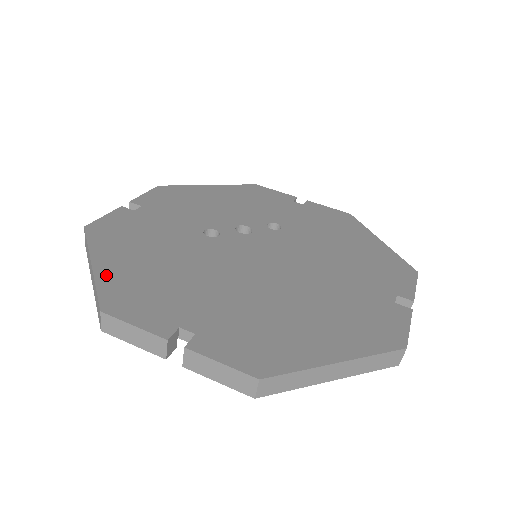
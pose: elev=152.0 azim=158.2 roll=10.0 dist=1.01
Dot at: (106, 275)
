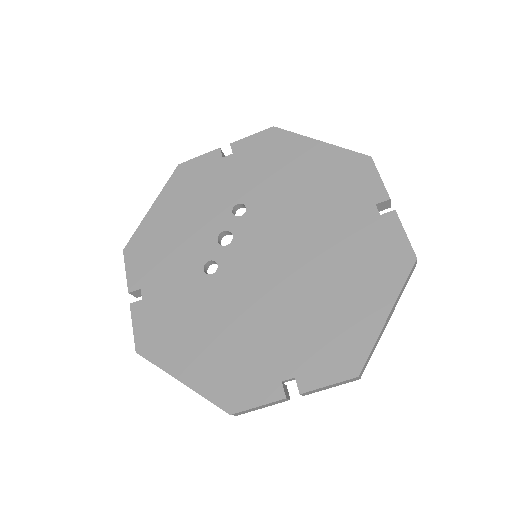
Dot at: (199, 383)
